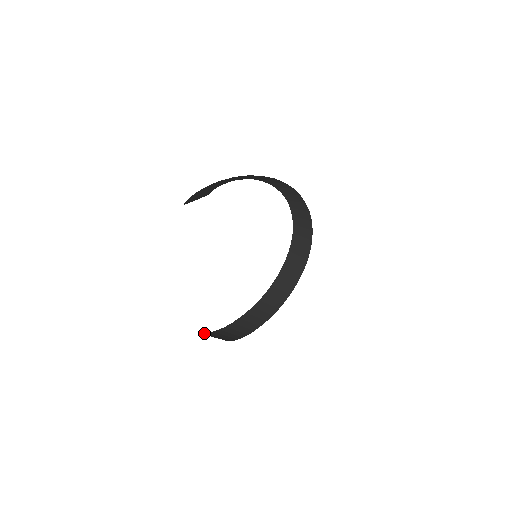
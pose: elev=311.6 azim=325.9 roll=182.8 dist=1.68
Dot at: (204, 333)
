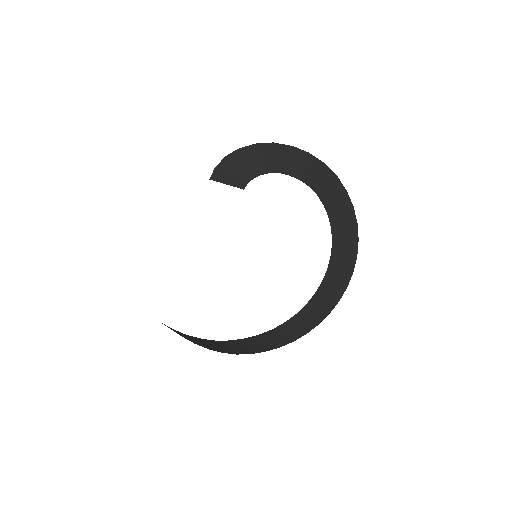
Dot at: occluded
